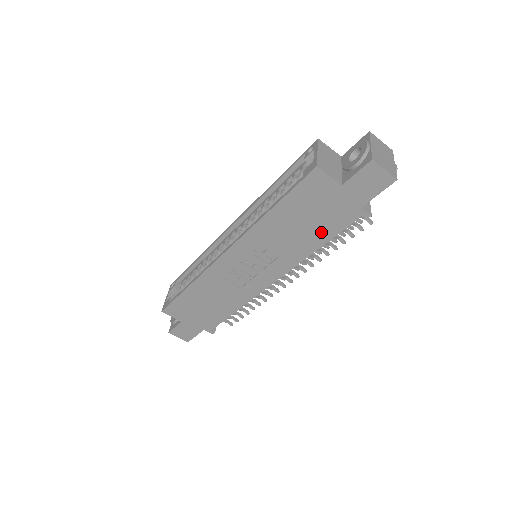
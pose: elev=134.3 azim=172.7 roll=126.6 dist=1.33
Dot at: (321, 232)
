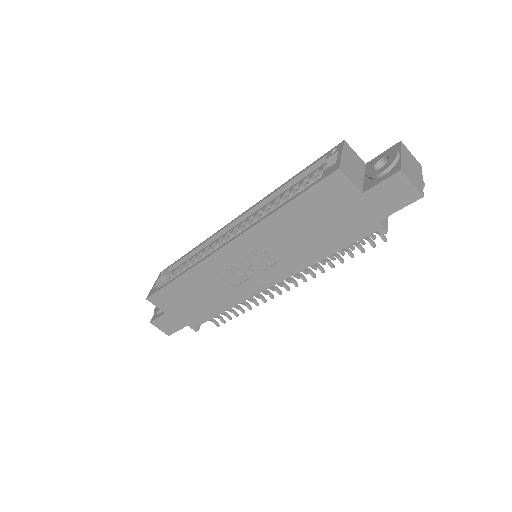
Dot at: (331, 241)
